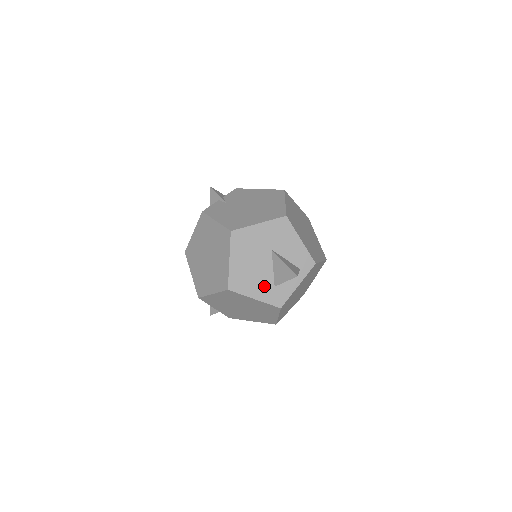
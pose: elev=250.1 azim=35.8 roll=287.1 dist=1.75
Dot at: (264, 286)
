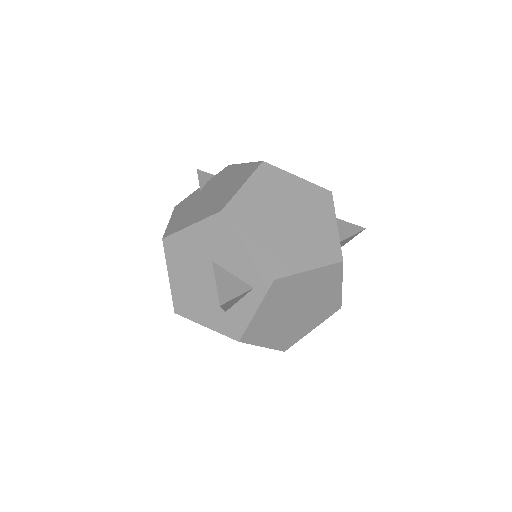
Dot at: (213, 310)
